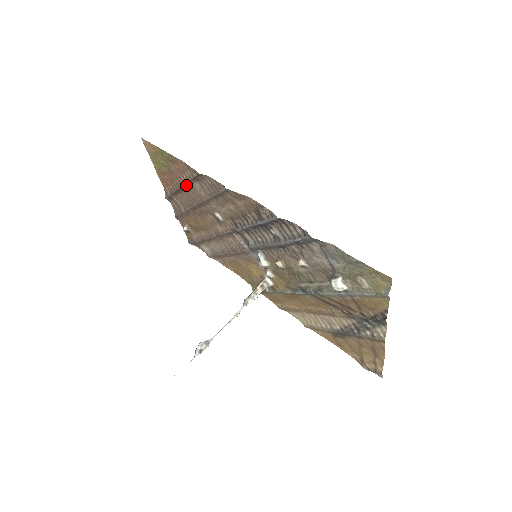
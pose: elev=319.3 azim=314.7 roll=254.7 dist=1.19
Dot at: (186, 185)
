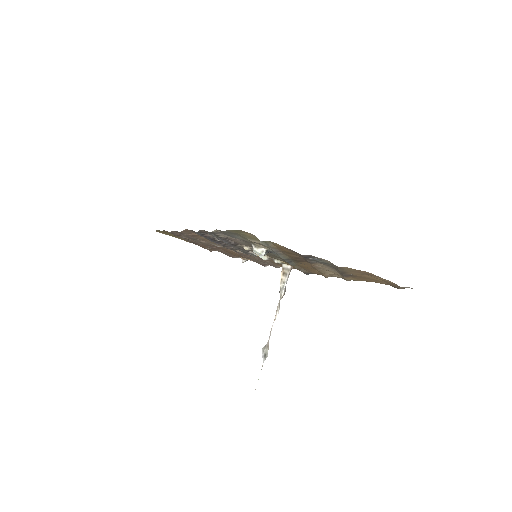
Dot at: (189, 240)
